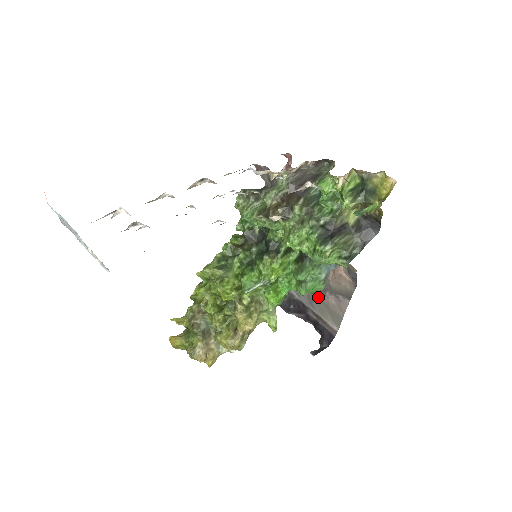
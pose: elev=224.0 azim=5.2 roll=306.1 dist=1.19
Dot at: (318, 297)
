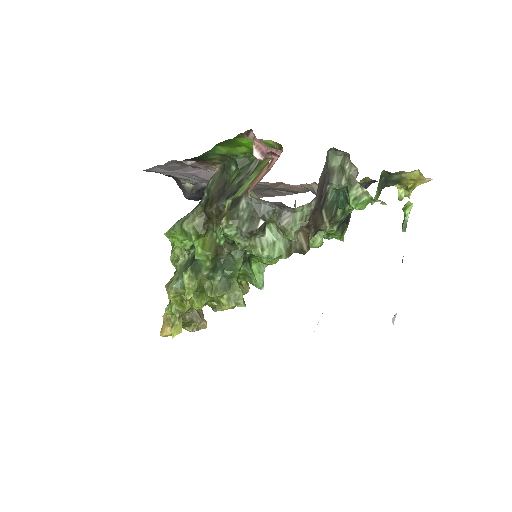
Dot at: occluded
